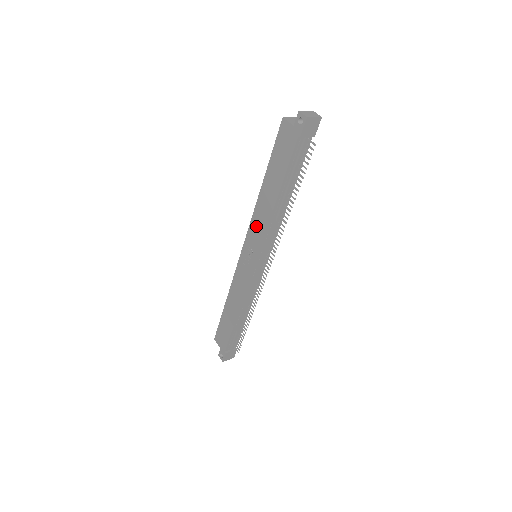
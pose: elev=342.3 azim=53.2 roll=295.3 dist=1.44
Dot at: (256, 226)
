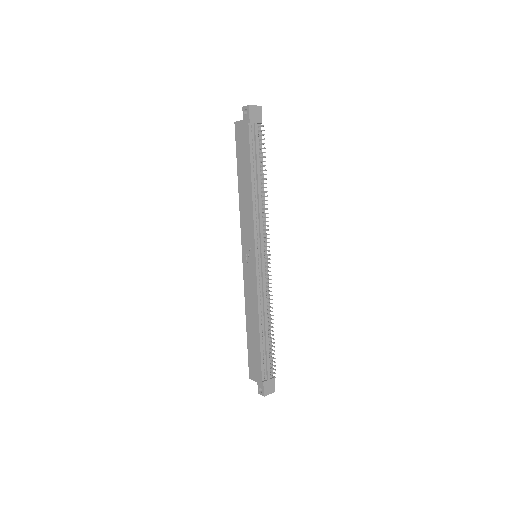
Dot at: (245, 223)
